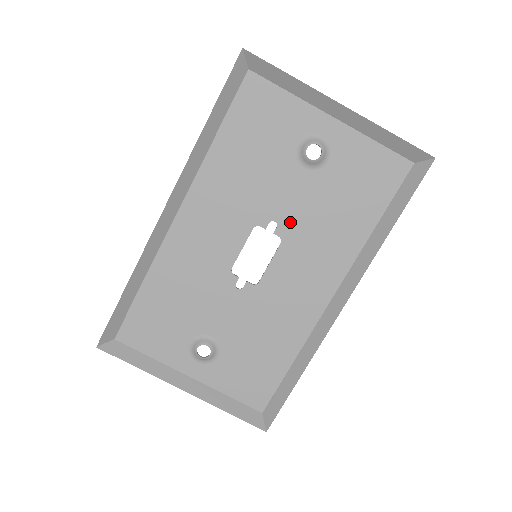
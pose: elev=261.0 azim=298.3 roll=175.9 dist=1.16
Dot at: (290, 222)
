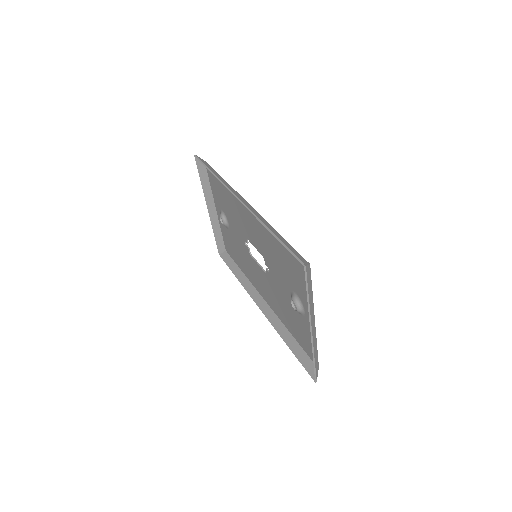
Dot at: (273, 280)
